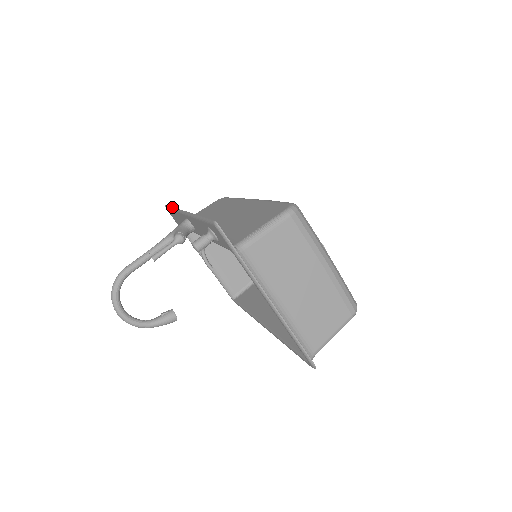
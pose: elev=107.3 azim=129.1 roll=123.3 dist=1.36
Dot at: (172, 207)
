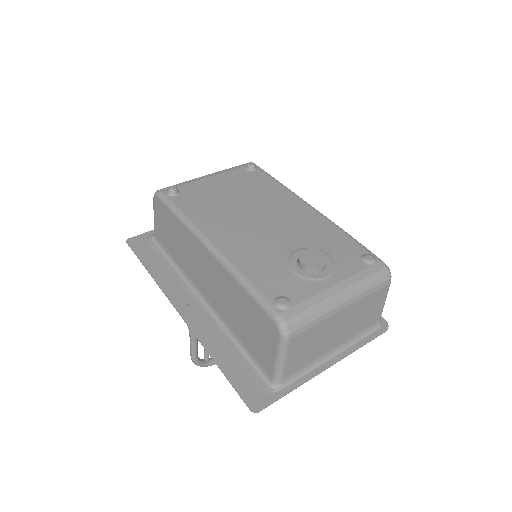
Dot at: occluded
